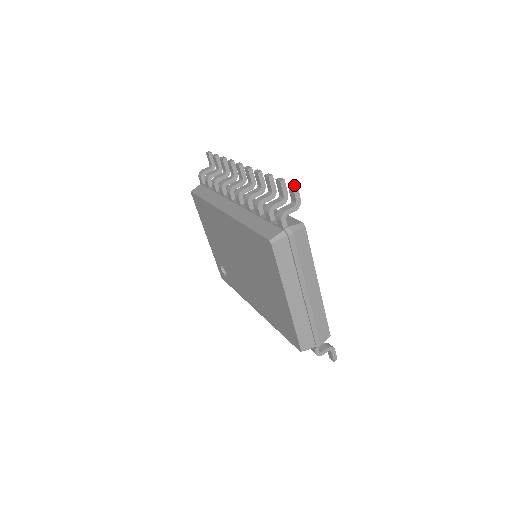
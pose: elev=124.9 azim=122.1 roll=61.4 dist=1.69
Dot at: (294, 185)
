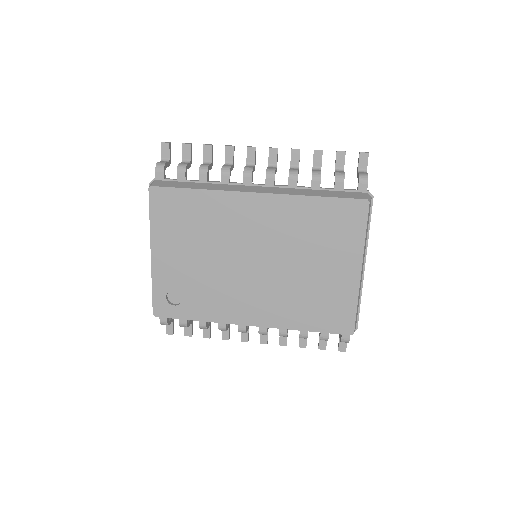
Dot at: (368, 152)
